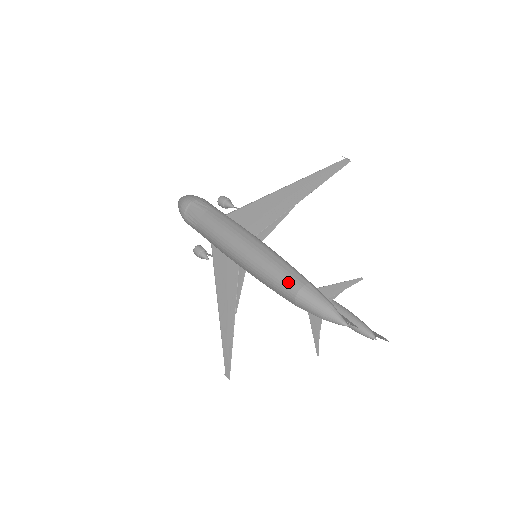
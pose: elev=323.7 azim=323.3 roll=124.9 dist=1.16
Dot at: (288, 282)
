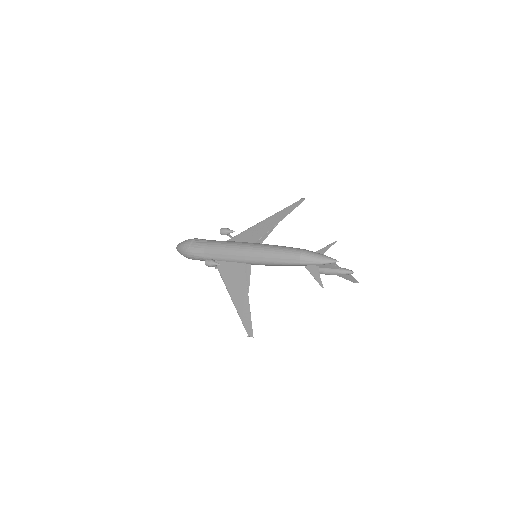
Dot at: (292, 250)
